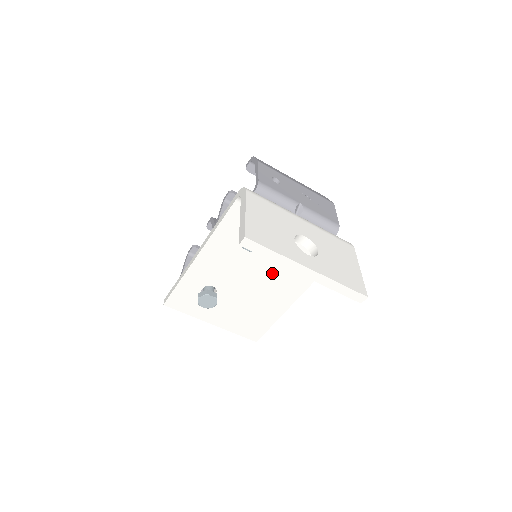
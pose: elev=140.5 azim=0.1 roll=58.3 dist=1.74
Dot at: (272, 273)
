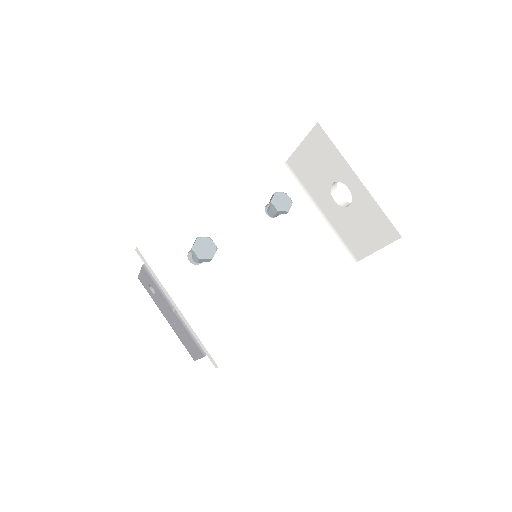
Dot at: (278, 261)
